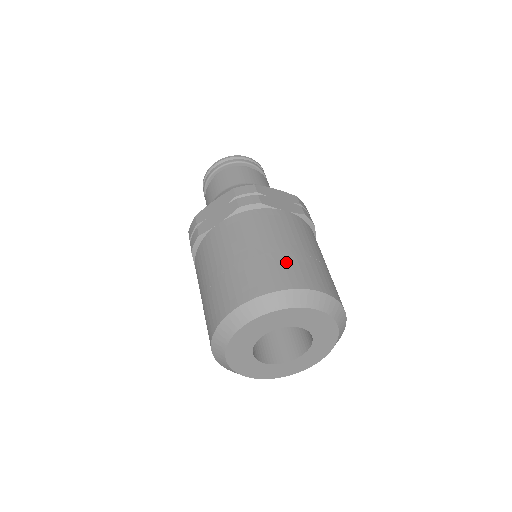
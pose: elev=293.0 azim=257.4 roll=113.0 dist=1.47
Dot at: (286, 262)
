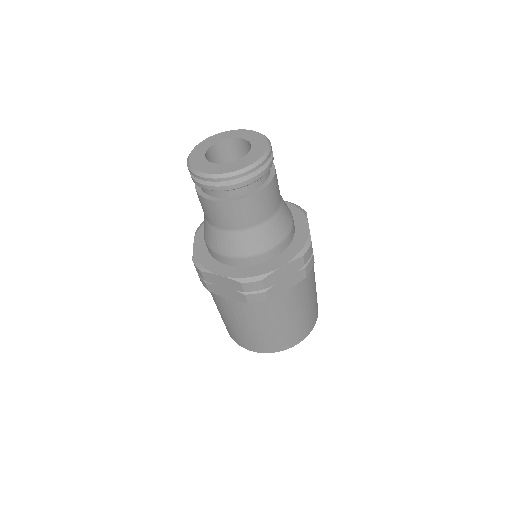
Dot at: (283, 336)
